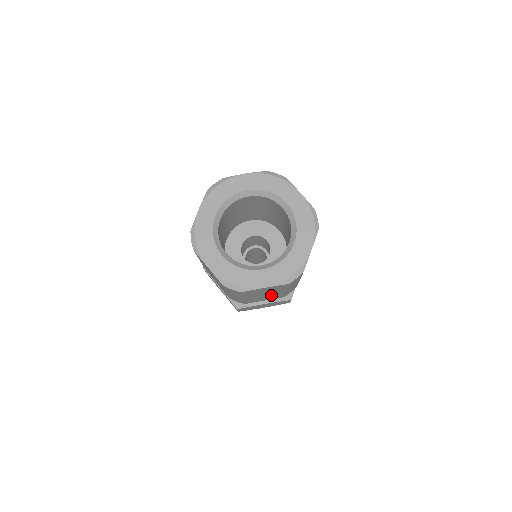
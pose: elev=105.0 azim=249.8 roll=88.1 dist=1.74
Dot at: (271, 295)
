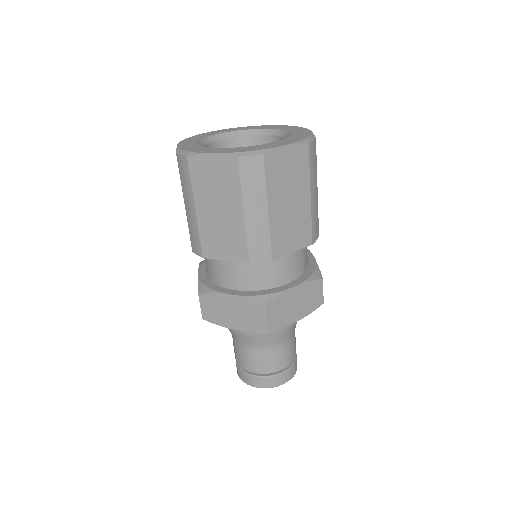
Dot at: (297, 215)
